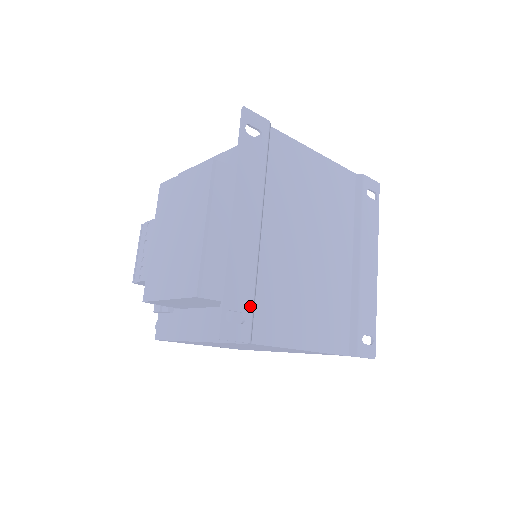
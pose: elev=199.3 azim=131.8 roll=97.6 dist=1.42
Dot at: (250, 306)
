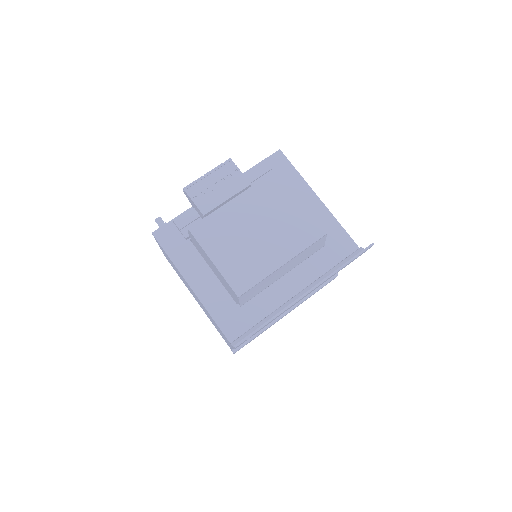
Dot at: occluded
